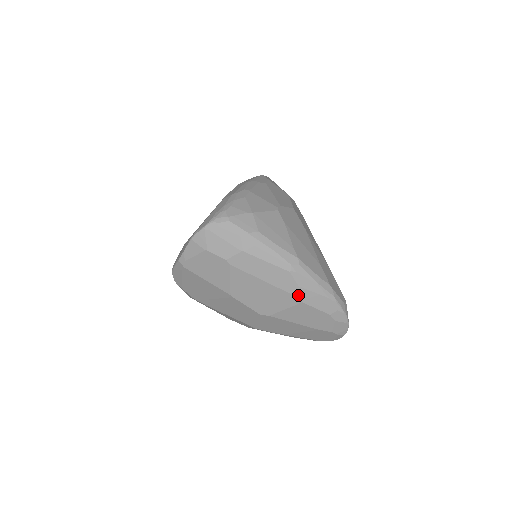
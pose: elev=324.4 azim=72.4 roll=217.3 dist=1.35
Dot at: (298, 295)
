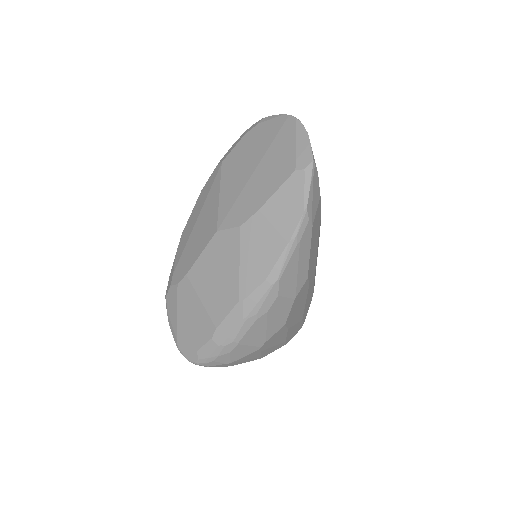
Dot at: occluded
